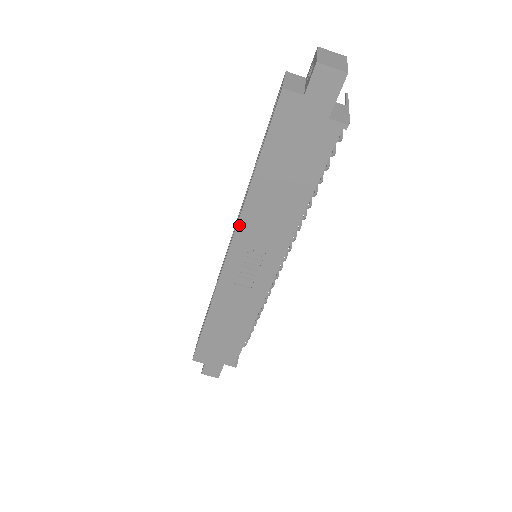
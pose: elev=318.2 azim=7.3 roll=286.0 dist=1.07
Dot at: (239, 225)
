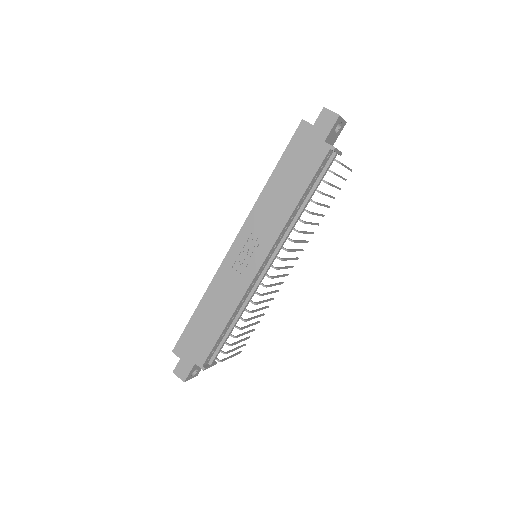
Dot at: (251, 213)
